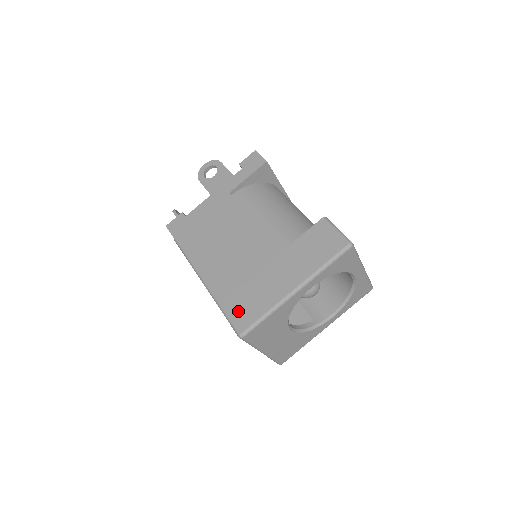
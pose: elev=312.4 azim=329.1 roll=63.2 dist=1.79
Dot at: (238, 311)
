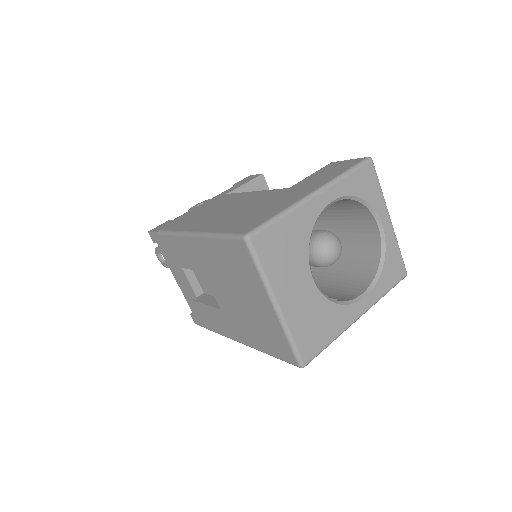
Dot at: (241, 225)
